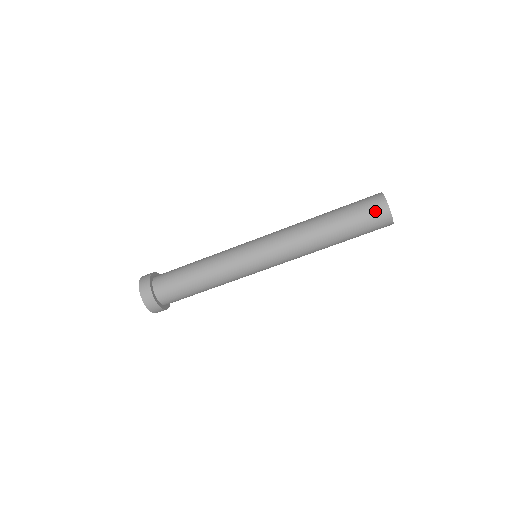
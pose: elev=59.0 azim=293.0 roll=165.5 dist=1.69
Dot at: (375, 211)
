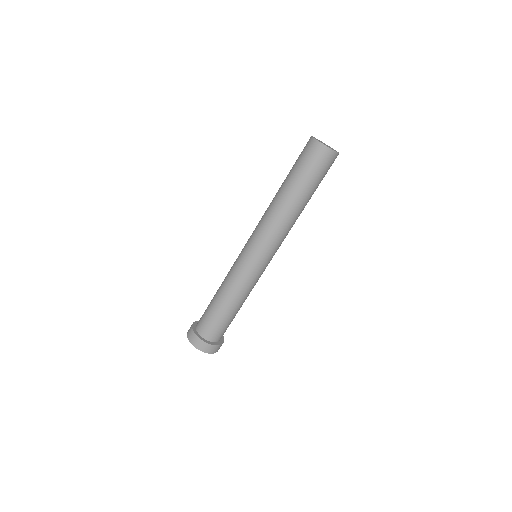
Dot at: (315, 155)
